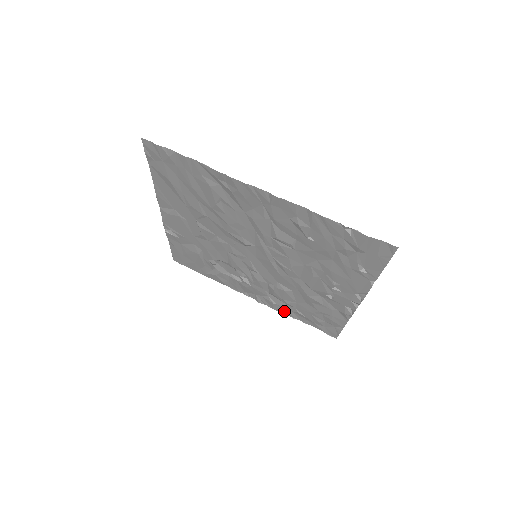
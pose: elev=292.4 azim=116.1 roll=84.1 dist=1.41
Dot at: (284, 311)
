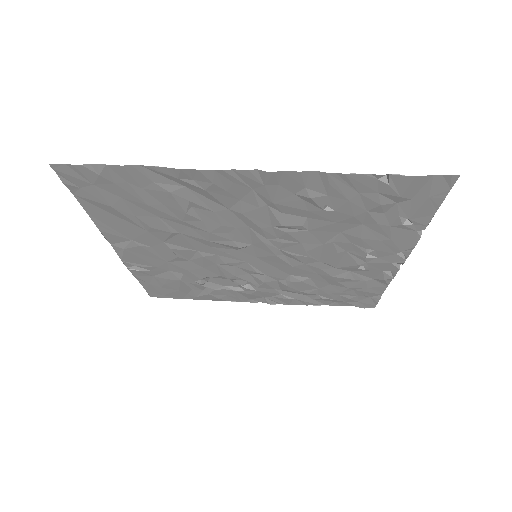
Dot at: (304, 302)
